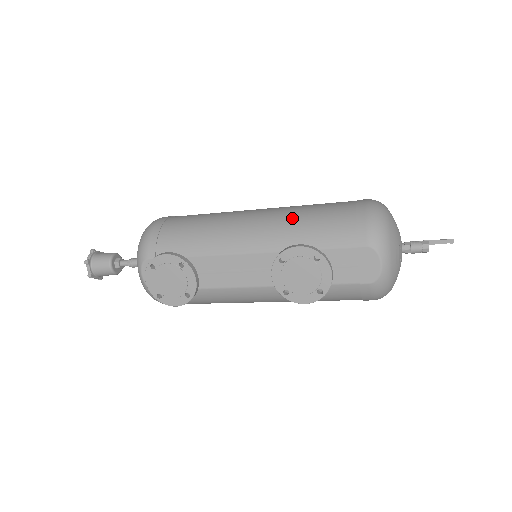
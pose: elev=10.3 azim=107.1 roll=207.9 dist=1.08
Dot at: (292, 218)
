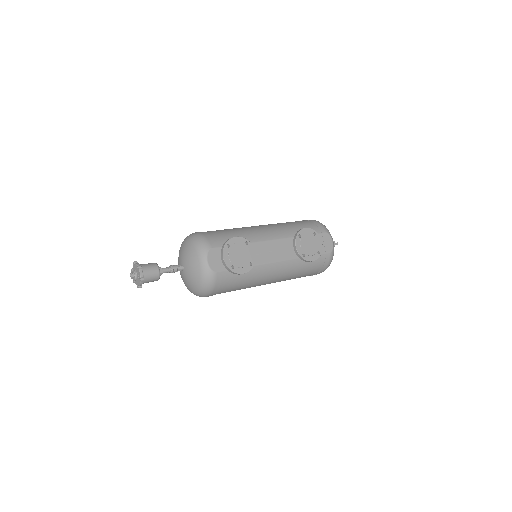
Dot at: (283, 224)
